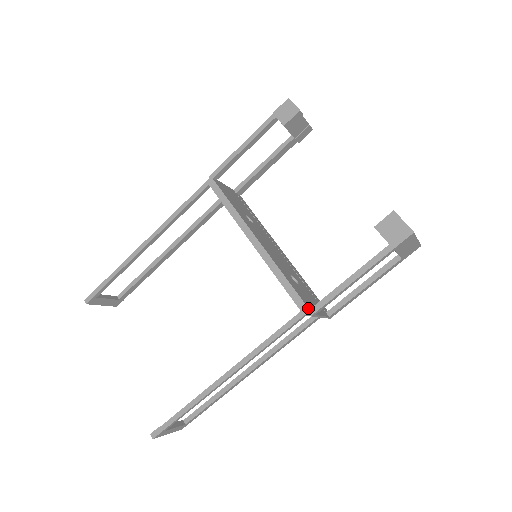
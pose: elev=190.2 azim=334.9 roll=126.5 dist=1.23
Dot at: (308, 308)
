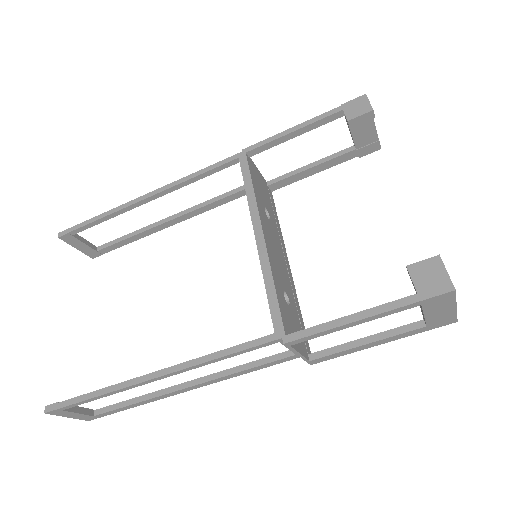
Dot at: (285, 333)
